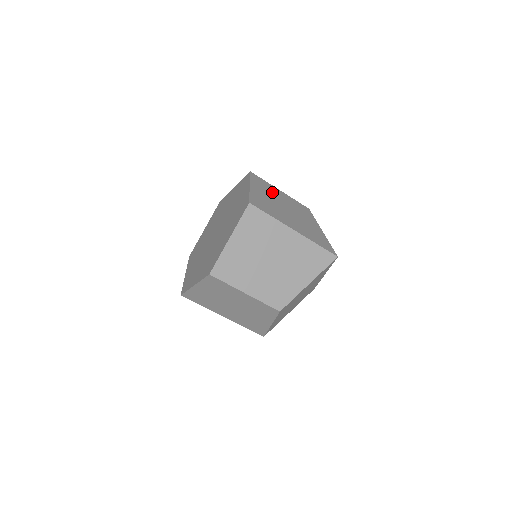
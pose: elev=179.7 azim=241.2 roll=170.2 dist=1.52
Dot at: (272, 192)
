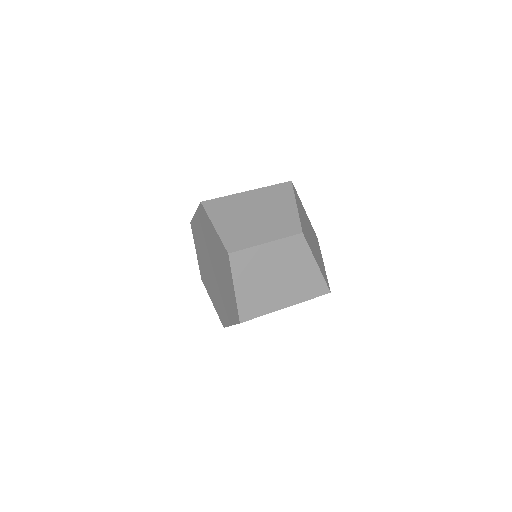
Dot at: (258, 264)
